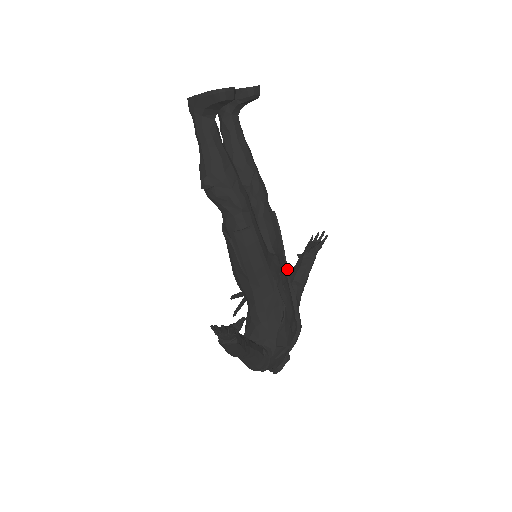
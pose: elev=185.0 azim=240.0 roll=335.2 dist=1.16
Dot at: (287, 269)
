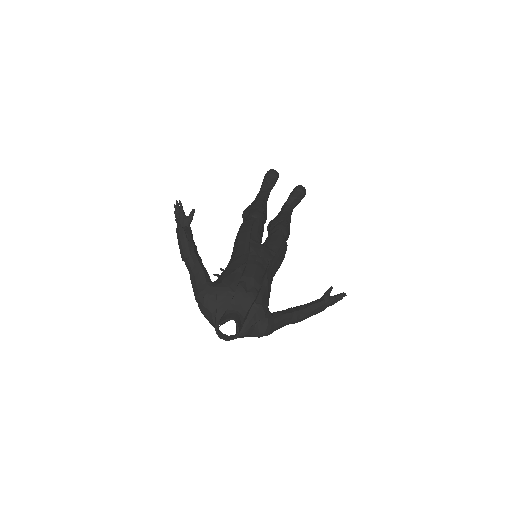
Dot at: (271, 261)
